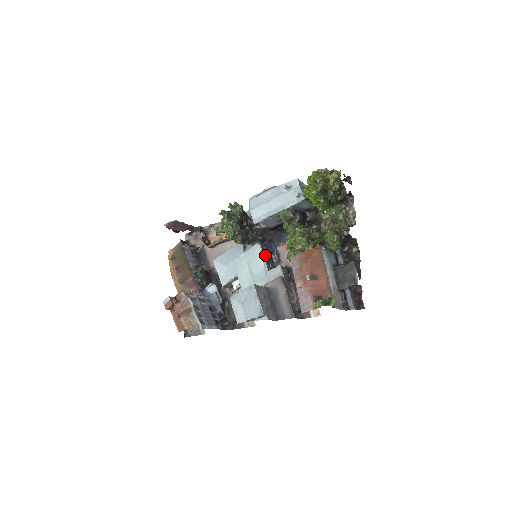
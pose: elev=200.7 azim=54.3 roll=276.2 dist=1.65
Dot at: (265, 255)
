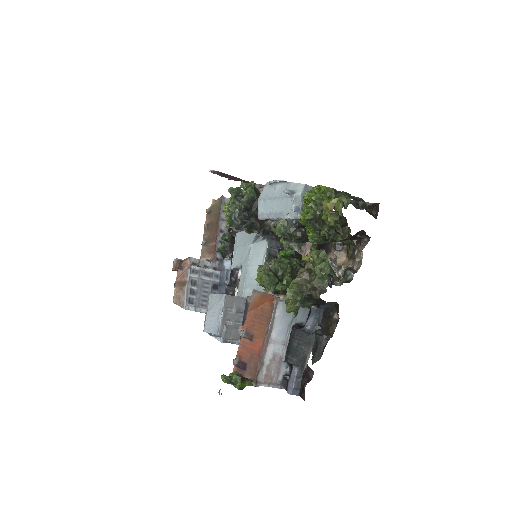
Dot at: (268, 258)
